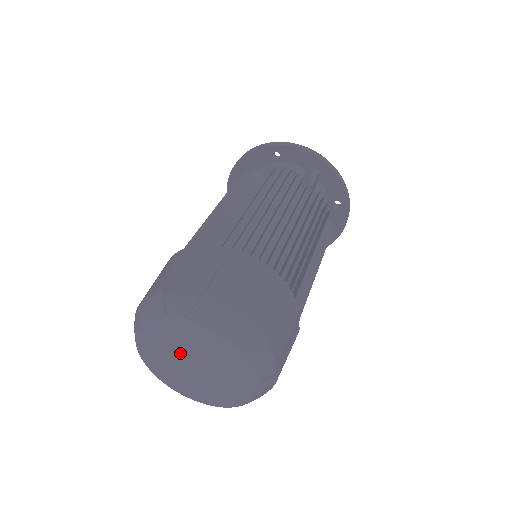
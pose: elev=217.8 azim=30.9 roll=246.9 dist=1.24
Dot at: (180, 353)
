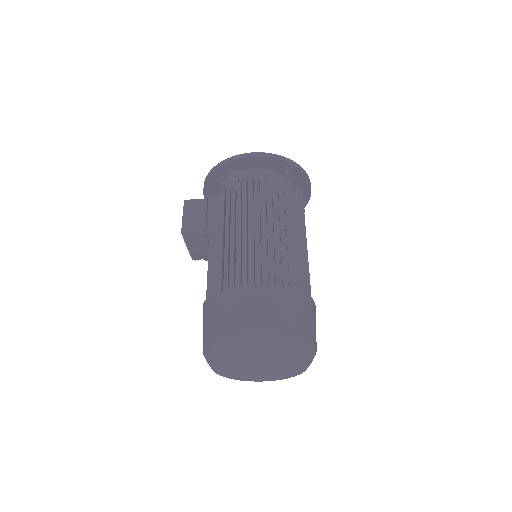
Dot at: (260, 363)
